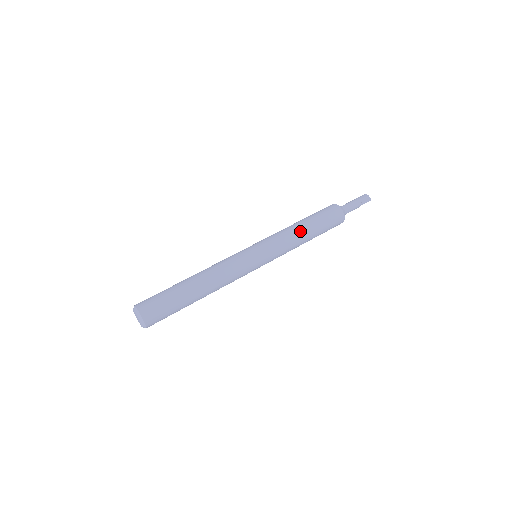
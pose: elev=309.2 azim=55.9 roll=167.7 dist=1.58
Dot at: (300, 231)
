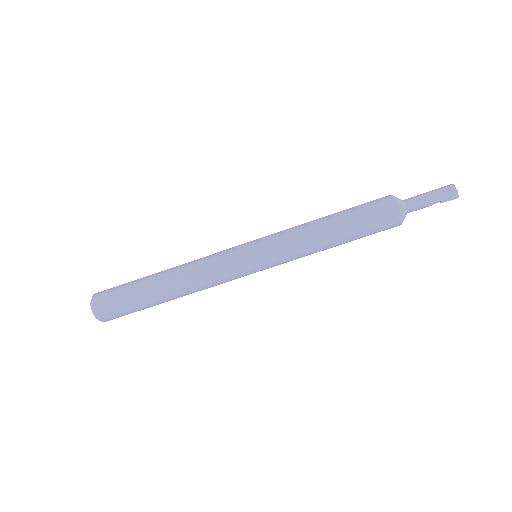
Dot at: (324, 238)
